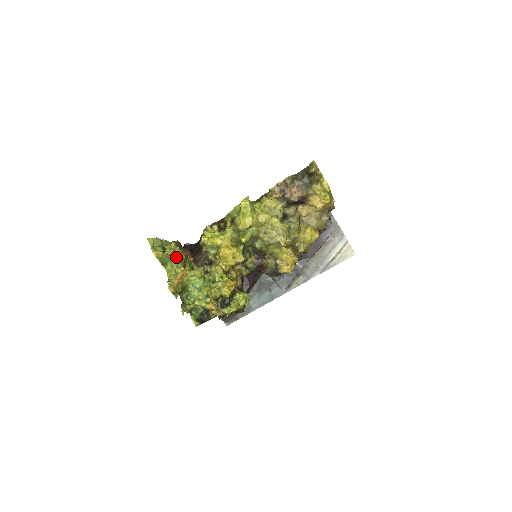
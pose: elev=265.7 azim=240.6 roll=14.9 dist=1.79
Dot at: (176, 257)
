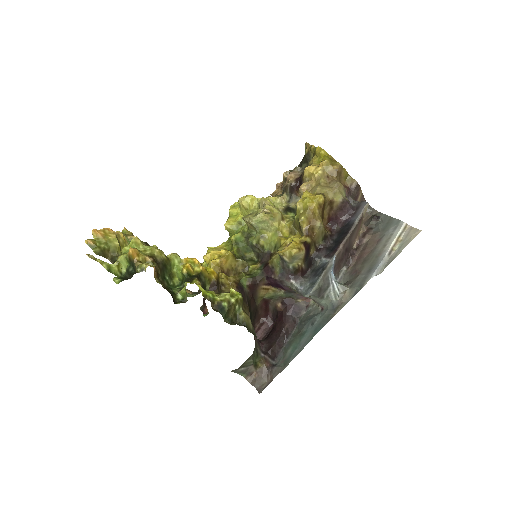
Dot at: occluded
